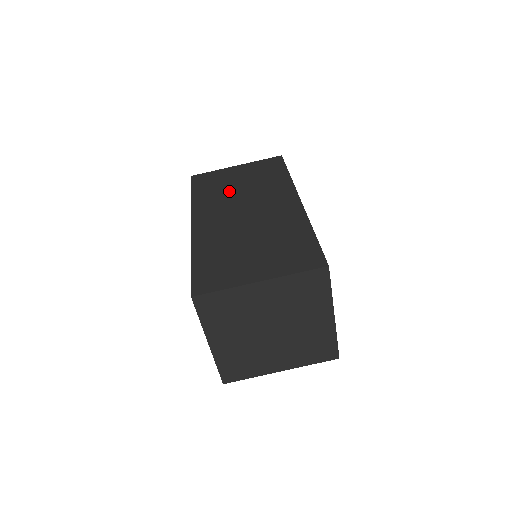
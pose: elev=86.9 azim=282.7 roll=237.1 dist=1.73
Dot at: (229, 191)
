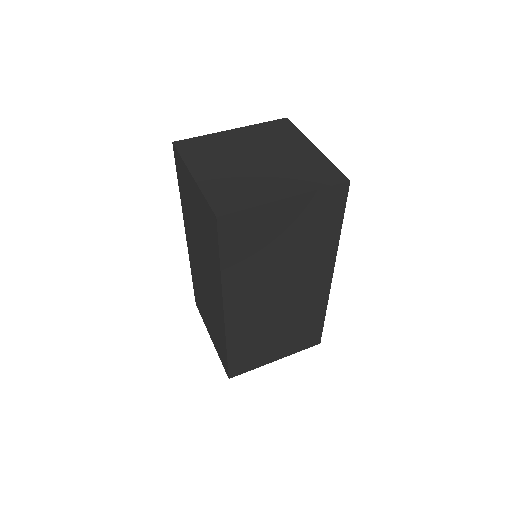
Dot at: occluded
